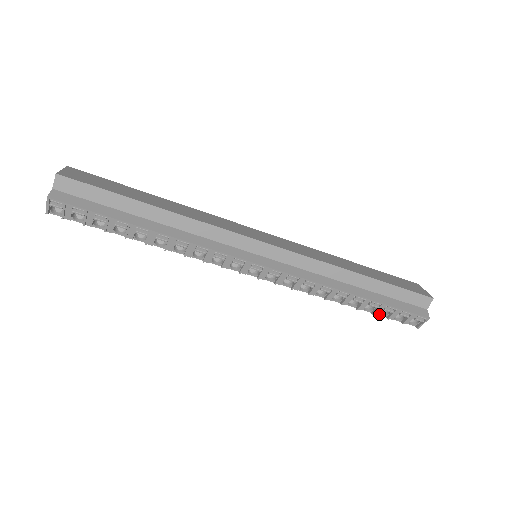
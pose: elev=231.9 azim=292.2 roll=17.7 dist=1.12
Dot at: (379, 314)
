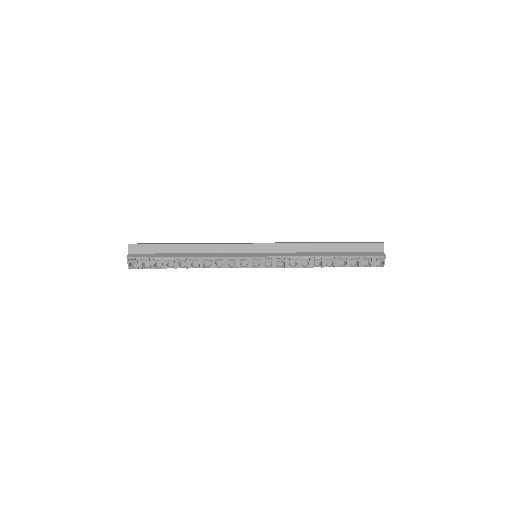
Dot at: (352, 266)
